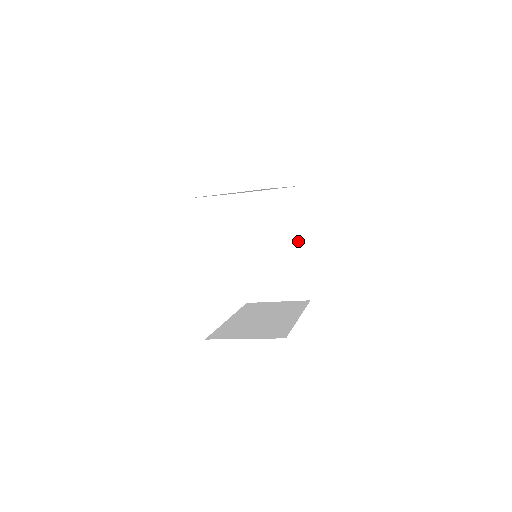
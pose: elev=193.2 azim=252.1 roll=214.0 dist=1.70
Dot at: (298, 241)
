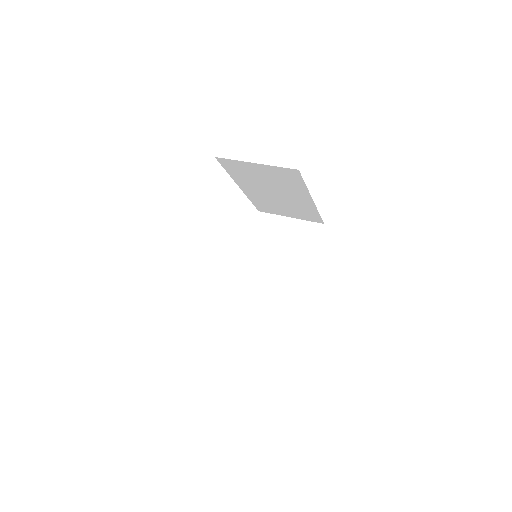
Dot at: (305, 198)
